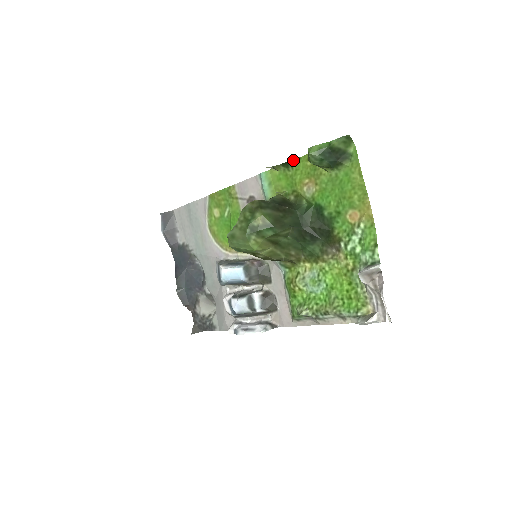
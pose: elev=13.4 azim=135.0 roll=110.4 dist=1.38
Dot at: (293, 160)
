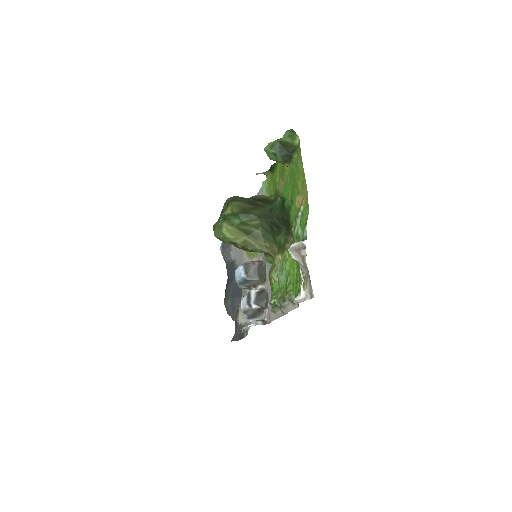
Dot at: (274, 164)
